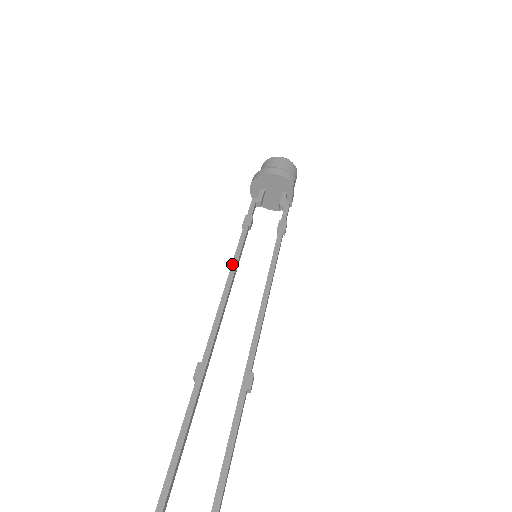
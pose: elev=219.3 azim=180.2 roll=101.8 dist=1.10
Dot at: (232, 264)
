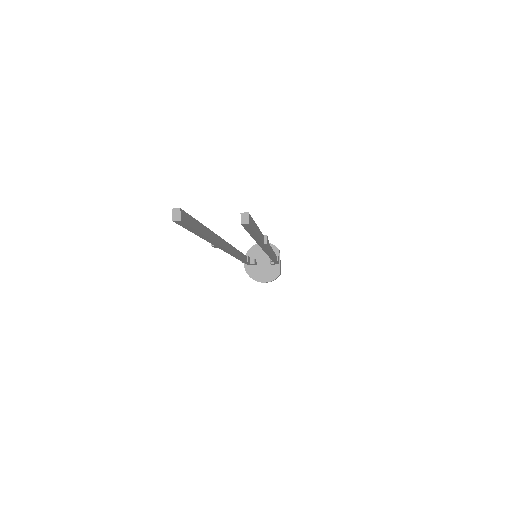
Dot at: occluded
